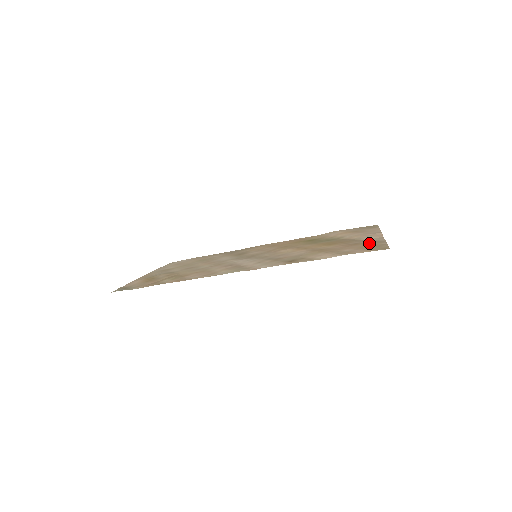
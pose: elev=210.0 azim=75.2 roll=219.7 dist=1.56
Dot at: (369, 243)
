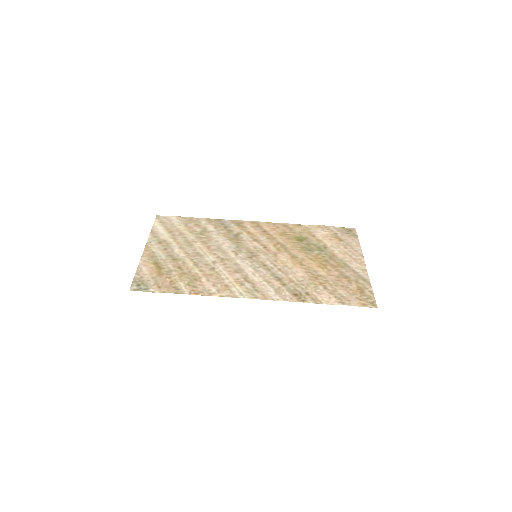
Dot at: (358, 283)
